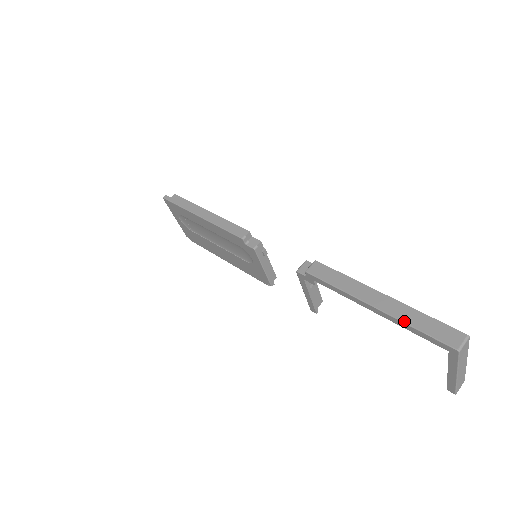
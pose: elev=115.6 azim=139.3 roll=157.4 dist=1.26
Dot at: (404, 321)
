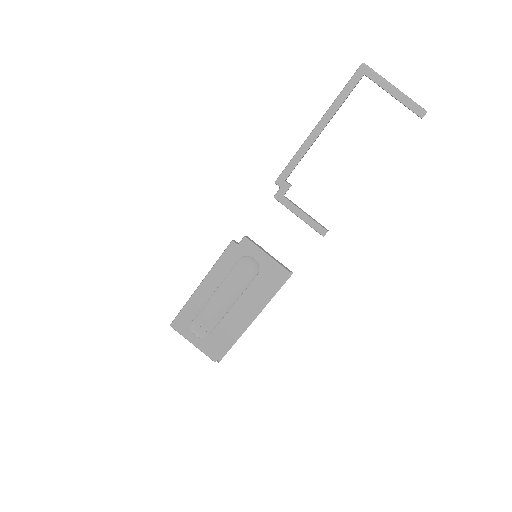
Dot at: (333, 102)
